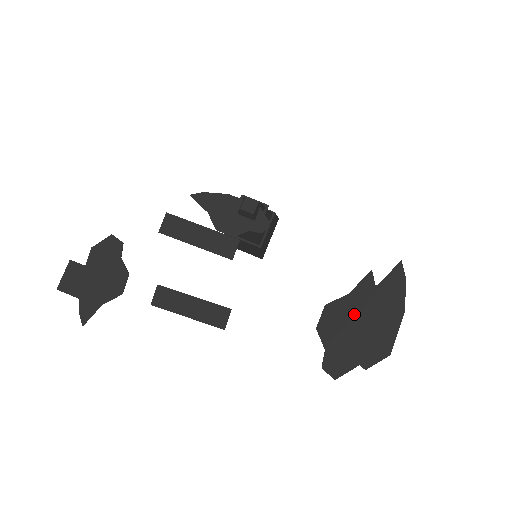
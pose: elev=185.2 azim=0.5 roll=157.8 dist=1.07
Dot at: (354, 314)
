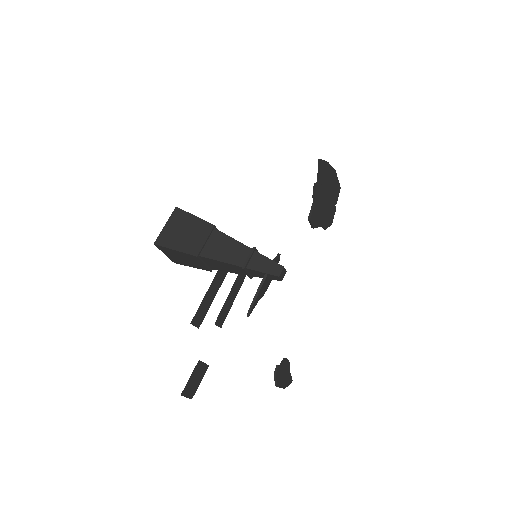
Dot at: (322, 204)
